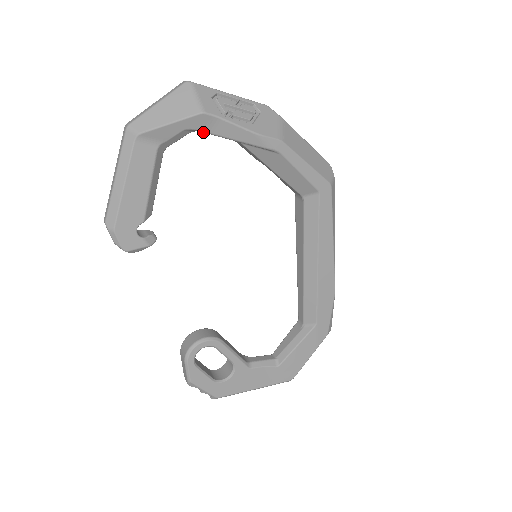
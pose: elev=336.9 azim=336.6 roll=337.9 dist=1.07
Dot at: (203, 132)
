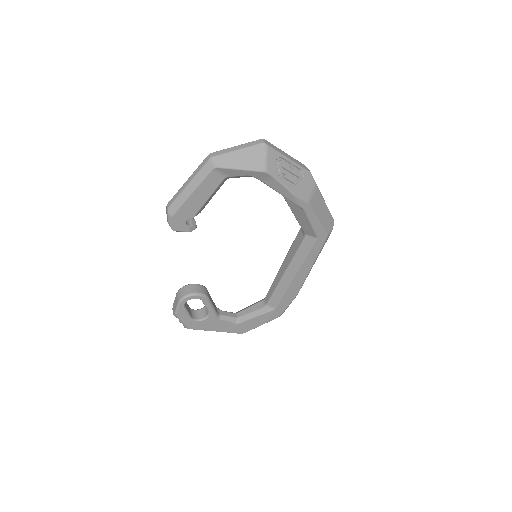
Dot at: (260, 180)
